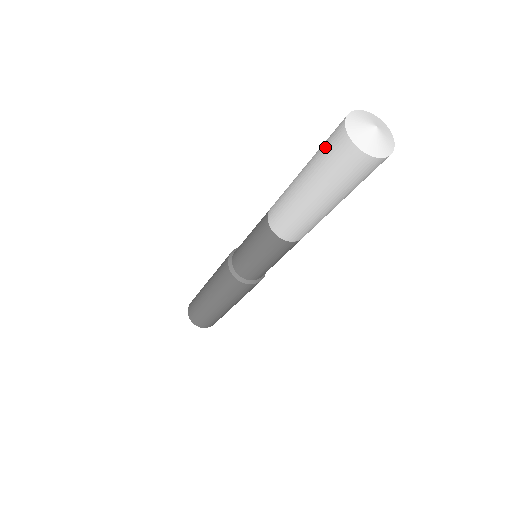
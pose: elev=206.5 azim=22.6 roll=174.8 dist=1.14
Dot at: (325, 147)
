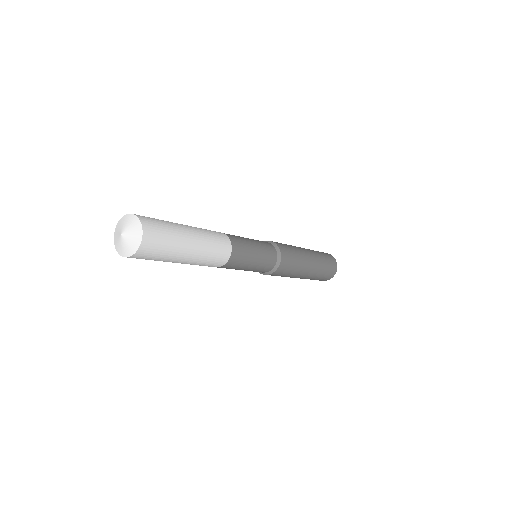
Dot at: occluded
